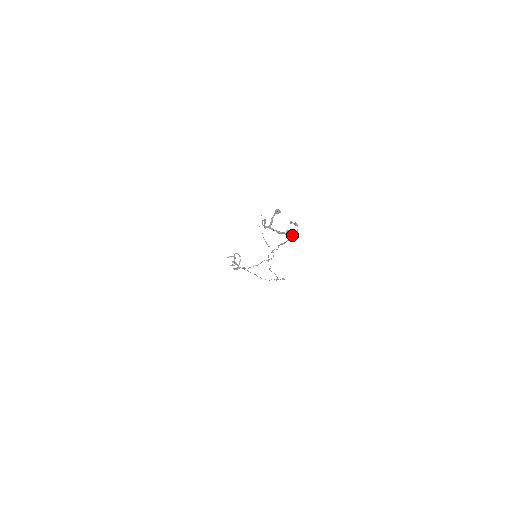
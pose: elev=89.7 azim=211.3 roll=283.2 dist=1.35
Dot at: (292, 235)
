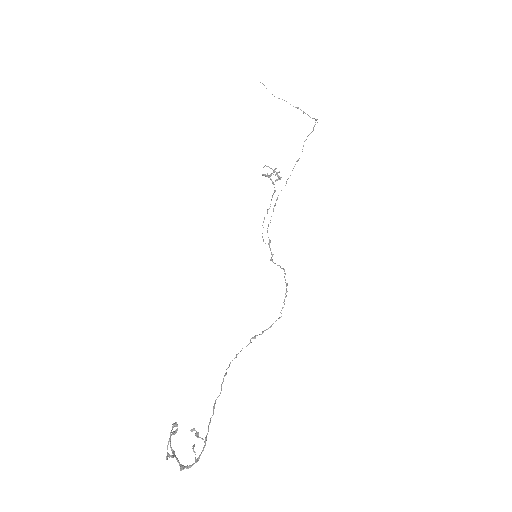
Dot at: occluded
